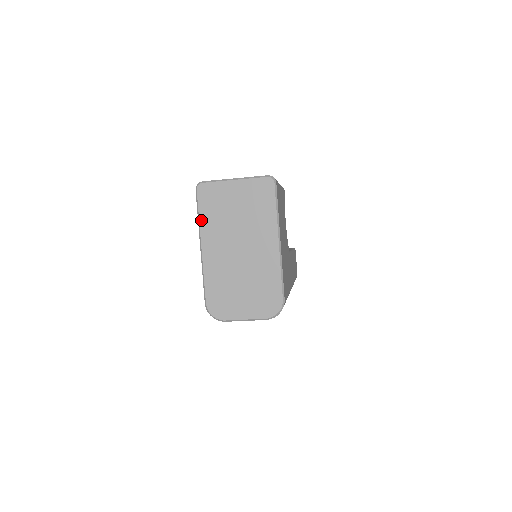
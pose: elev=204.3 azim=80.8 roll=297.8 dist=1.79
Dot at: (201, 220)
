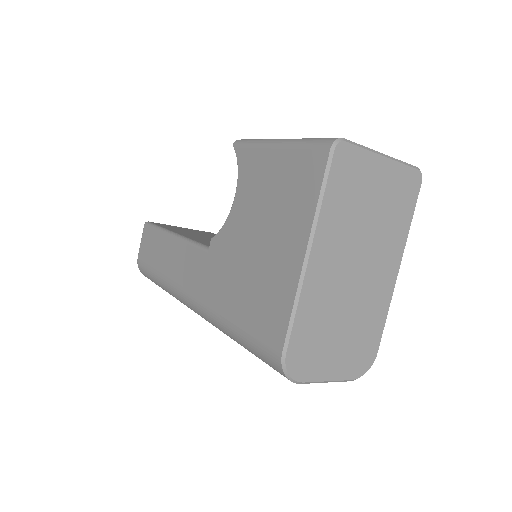
Dot at: (324, 206)
